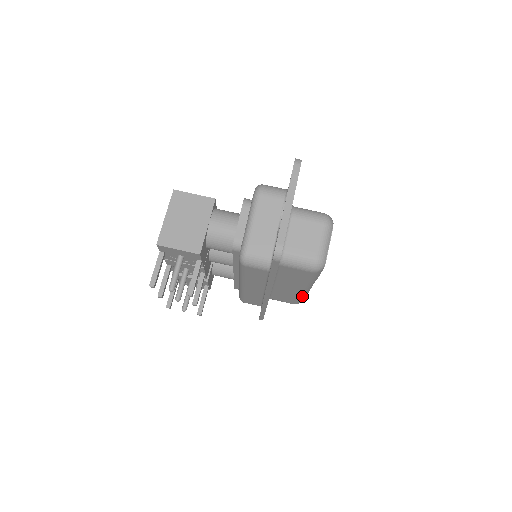
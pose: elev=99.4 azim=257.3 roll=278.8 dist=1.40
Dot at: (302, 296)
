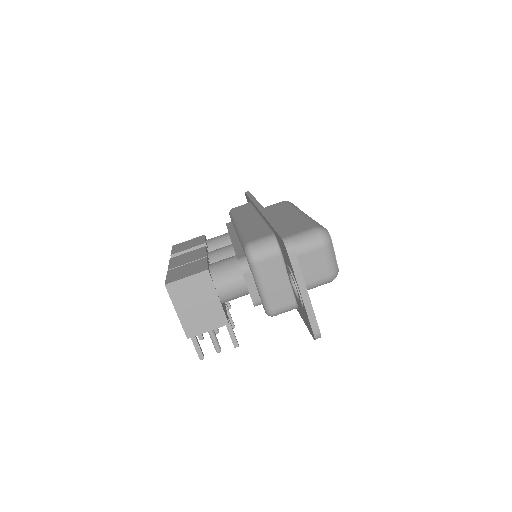
Dot at: occluded
